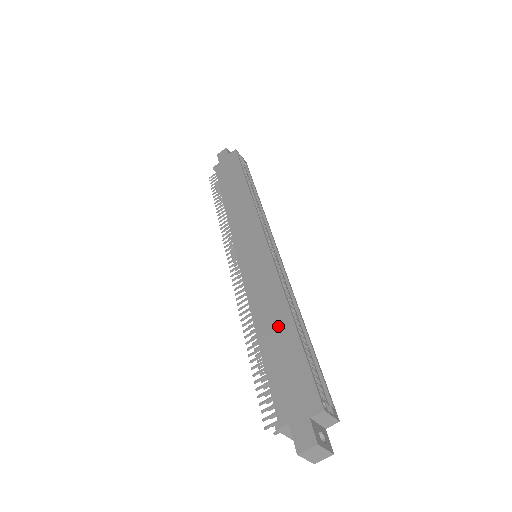
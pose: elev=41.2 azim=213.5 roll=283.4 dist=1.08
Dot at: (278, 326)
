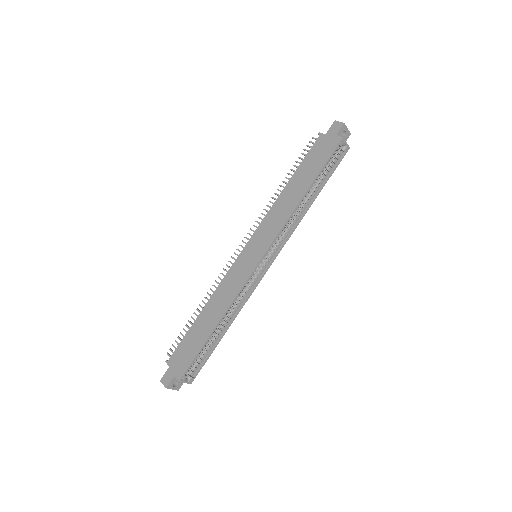
Dot at: (209, 321)
